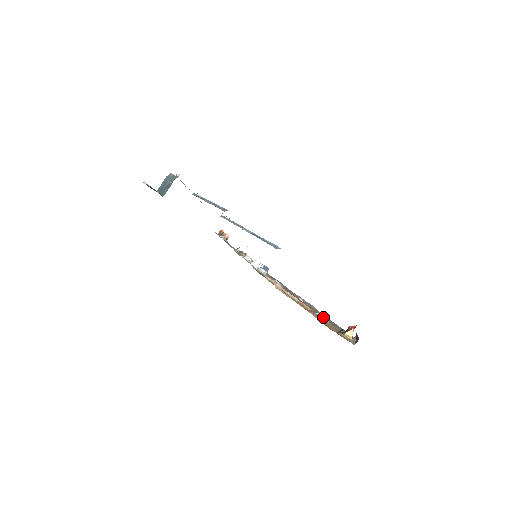
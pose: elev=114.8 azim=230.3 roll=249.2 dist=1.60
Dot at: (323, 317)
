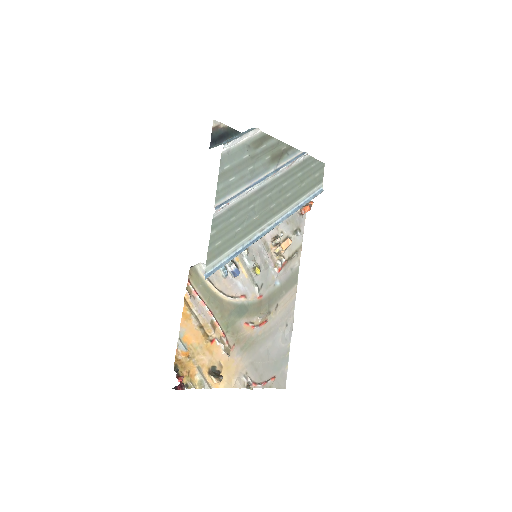
Dot at: (223, 349)
